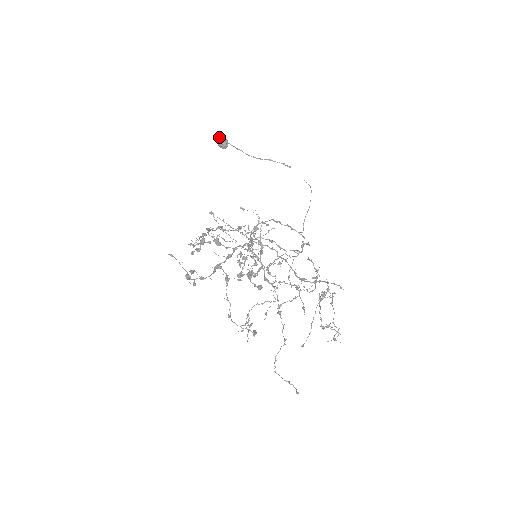
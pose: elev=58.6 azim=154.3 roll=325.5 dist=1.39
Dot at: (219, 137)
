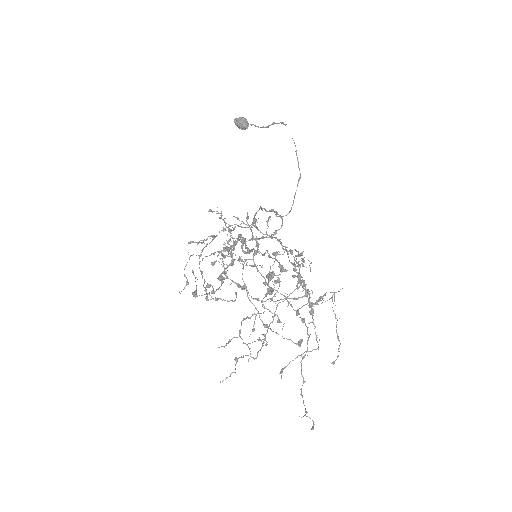
Dot at: (234, 120)
